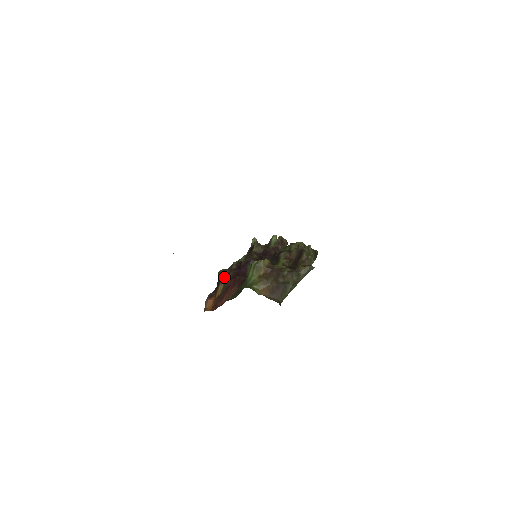
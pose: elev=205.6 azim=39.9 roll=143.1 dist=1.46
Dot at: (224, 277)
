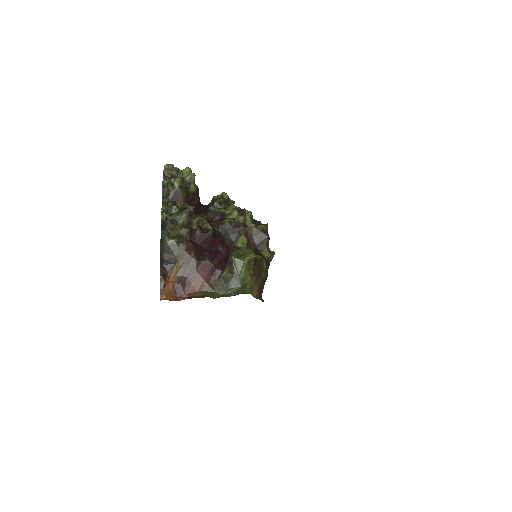
Dot at: (183, 254)
